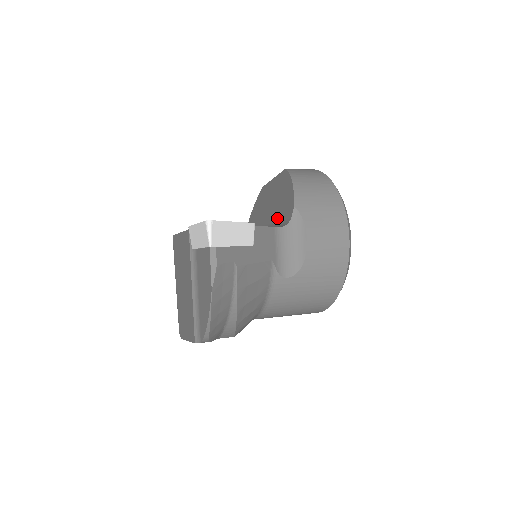
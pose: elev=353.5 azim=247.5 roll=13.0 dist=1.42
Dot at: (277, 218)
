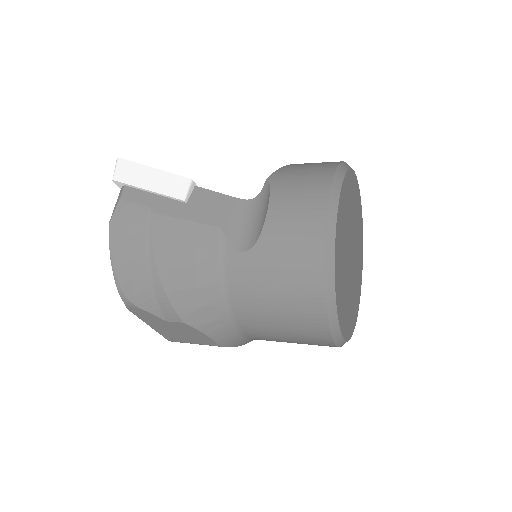
Dot at: occluded
